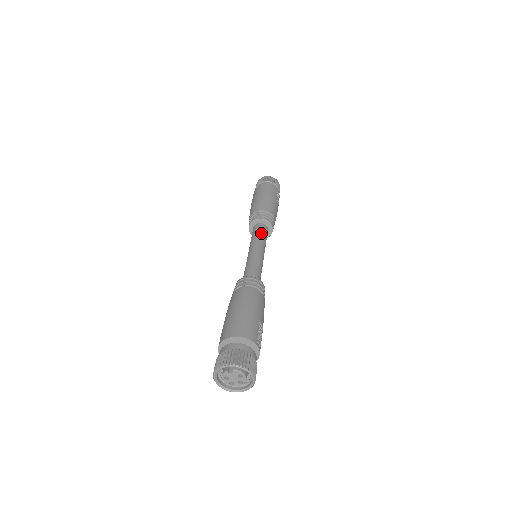
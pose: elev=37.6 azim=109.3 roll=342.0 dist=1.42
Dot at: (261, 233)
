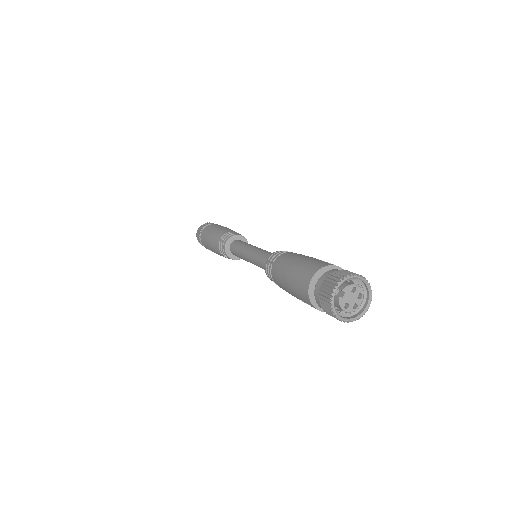
Dot at: (240, 244)
